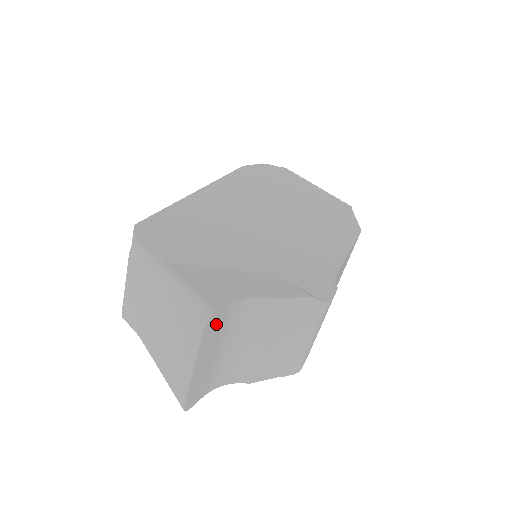
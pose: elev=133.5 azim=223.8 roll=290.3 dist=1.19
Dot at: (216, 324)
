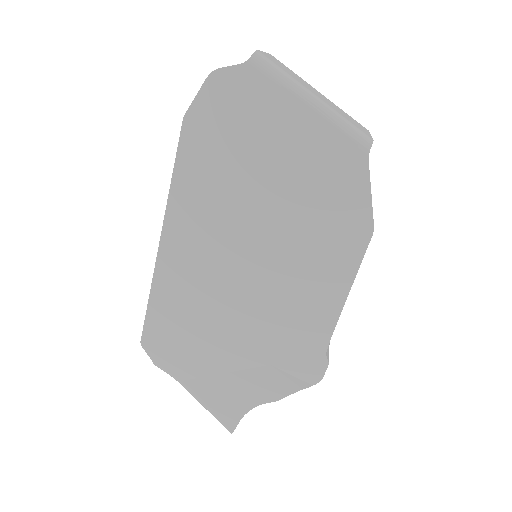
Dot at: occluded
